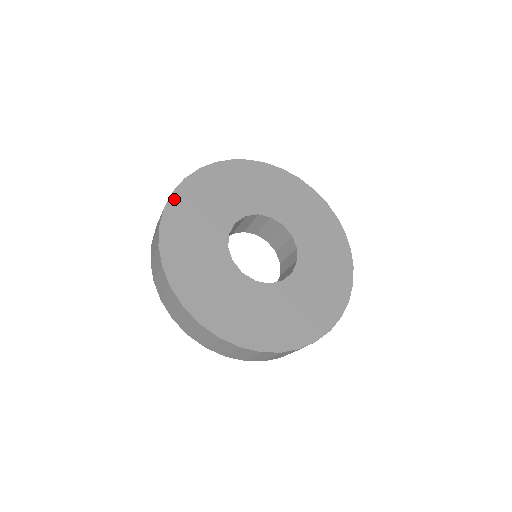
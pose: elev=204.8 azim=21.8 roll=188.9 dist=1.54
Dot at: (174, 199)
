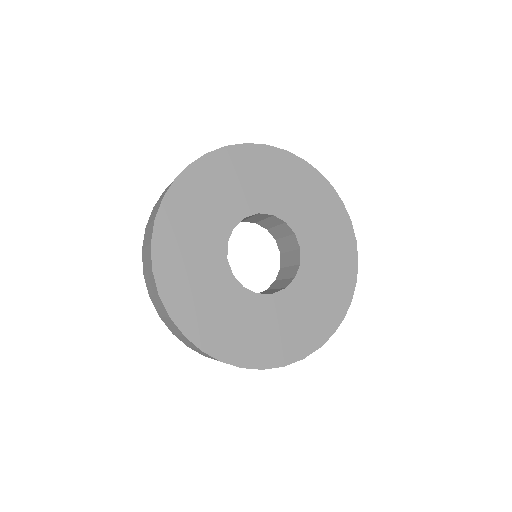
Dot at: (167, 299)
